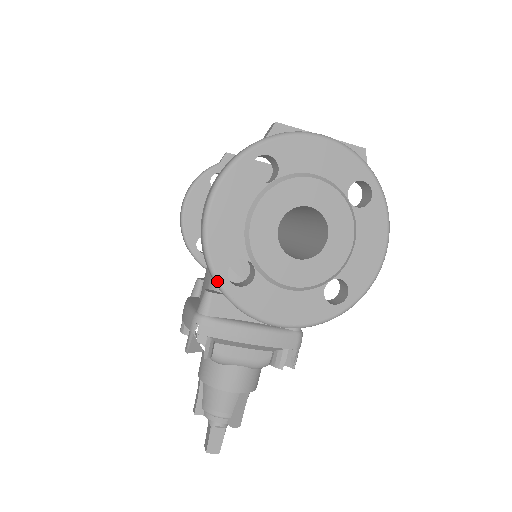
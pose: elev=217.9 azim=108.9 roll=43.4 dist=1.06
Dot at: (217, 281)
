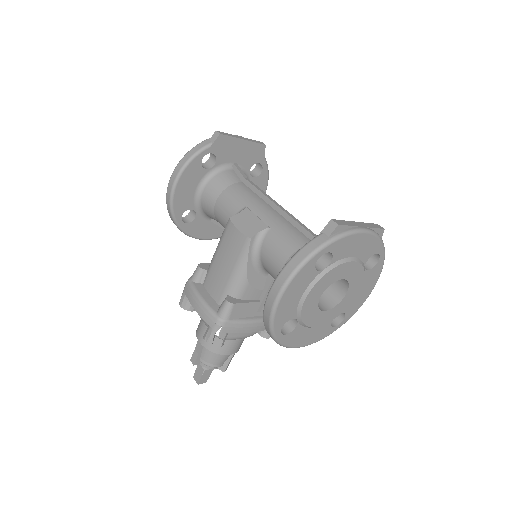
Dot at: (273, 335)
